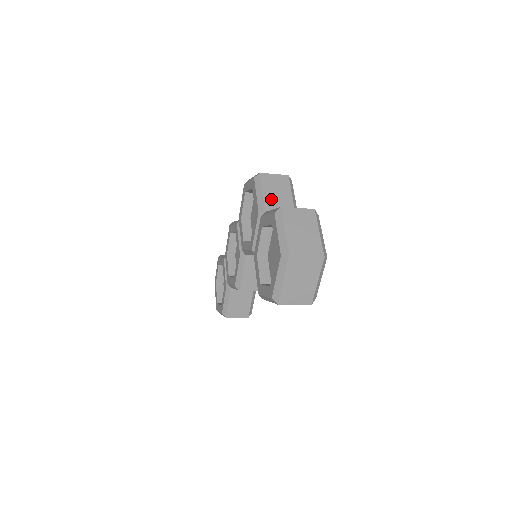
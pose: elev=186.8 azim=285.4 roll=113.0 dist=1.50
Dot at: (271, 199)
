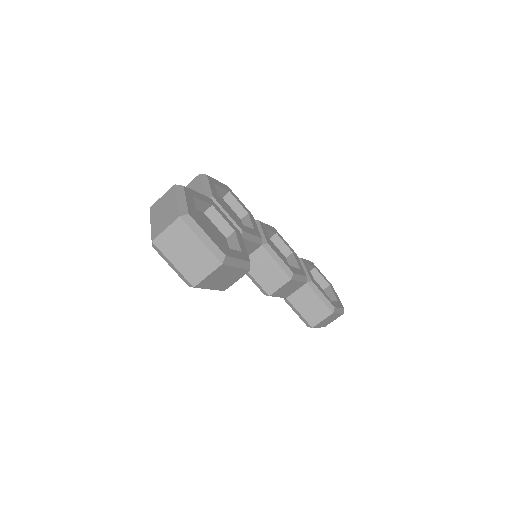
Dot at: occluded
